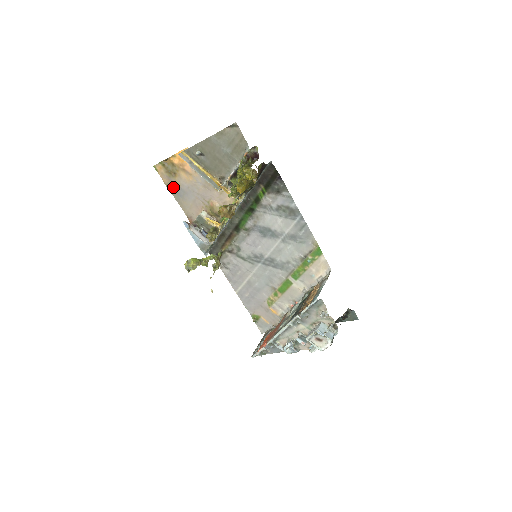
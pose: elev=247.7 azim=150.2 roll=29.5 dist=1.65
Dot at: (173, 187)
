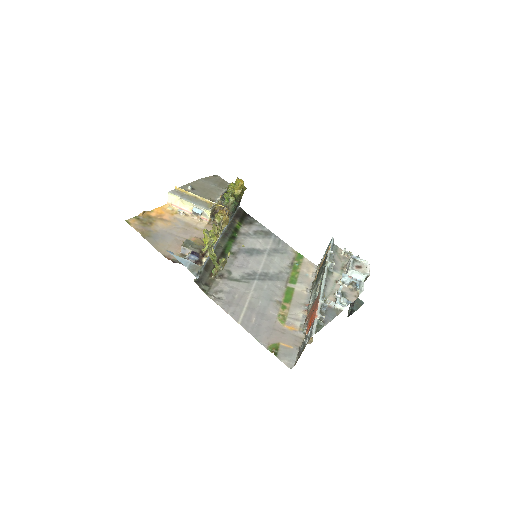
Dot at: (148, 233)
